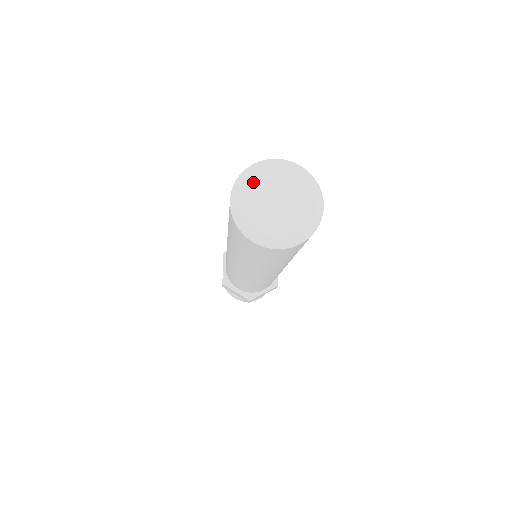
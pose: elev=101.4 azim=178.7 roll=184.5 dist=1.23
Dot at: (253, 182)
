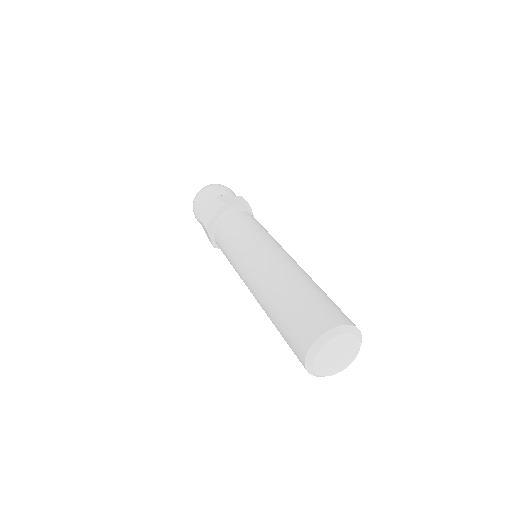
Dot at: (320, 357)
